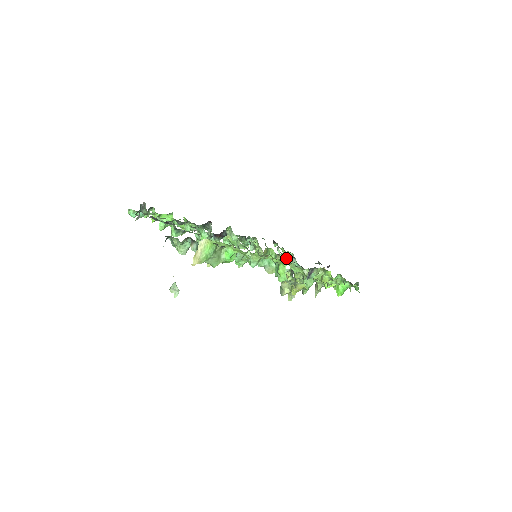
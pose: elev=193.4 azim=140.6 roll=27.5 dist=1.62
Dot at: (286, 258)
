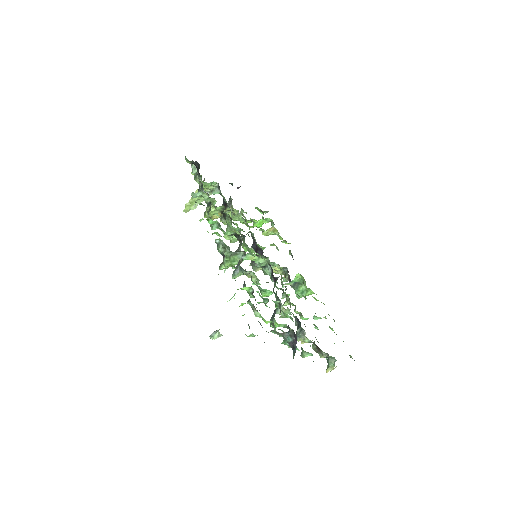
Dot at: (206, 184)
